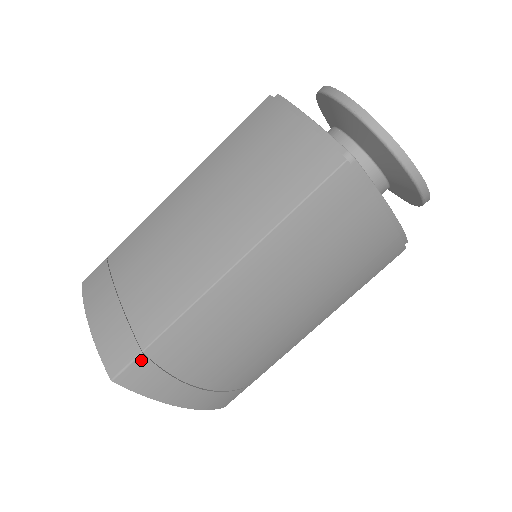
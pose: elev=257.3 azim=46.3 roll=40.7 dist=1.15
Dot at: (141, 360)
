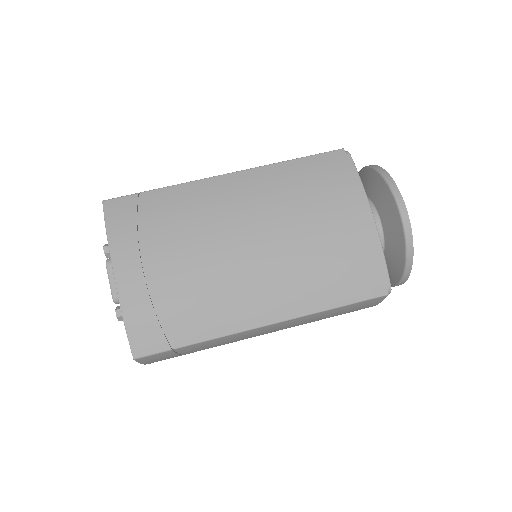
Dot at: (133, 198)
